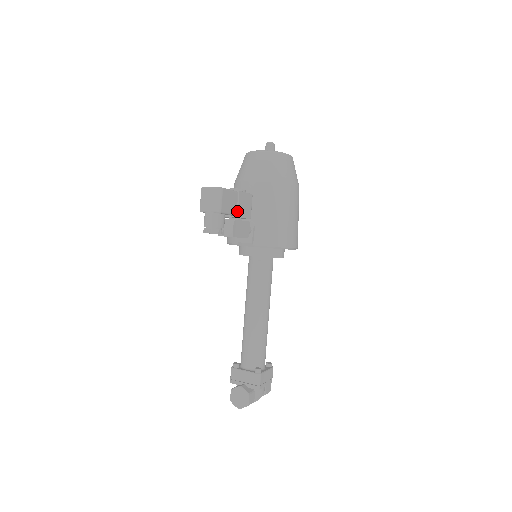
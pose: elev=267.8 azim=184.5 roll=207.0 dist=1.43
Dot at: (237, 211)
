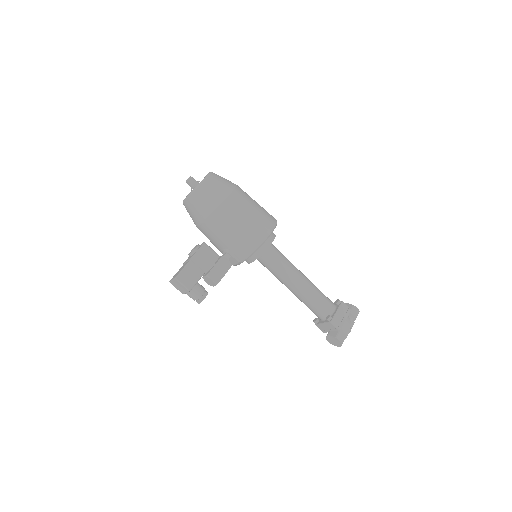
Dot at: (202, 271)
